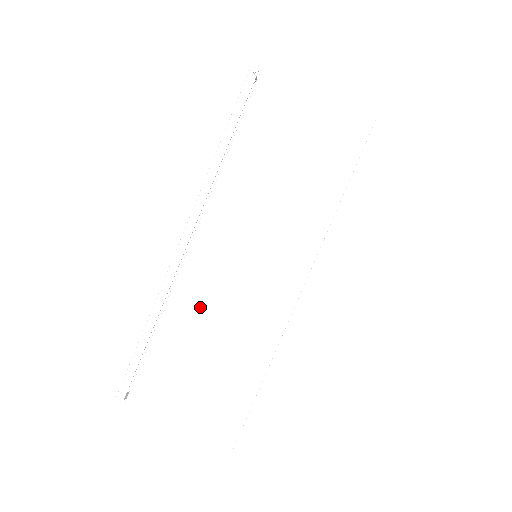
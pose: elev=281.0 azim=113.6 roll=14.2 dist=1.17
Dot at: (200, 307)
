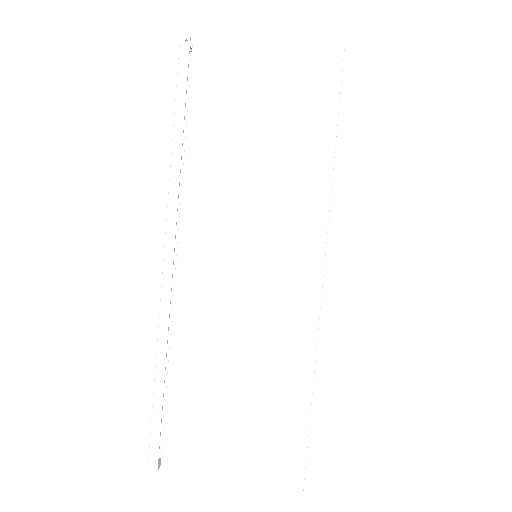
Dot at: (211, 332)
